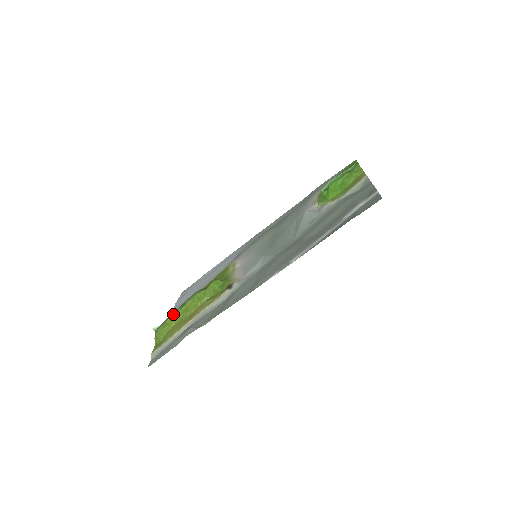
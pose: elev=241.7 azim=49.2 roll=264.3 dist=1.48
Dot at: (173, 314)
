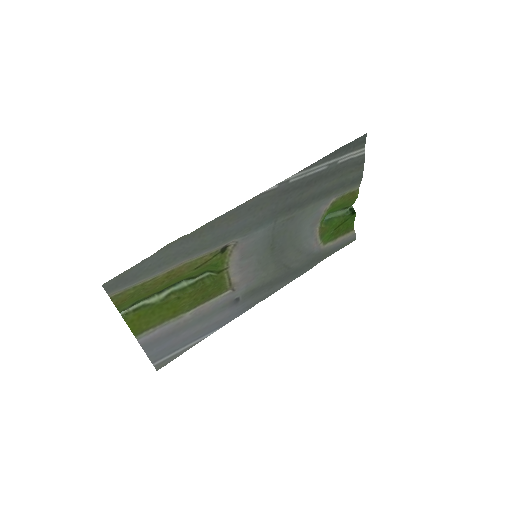
Dot at: (150, 294)
